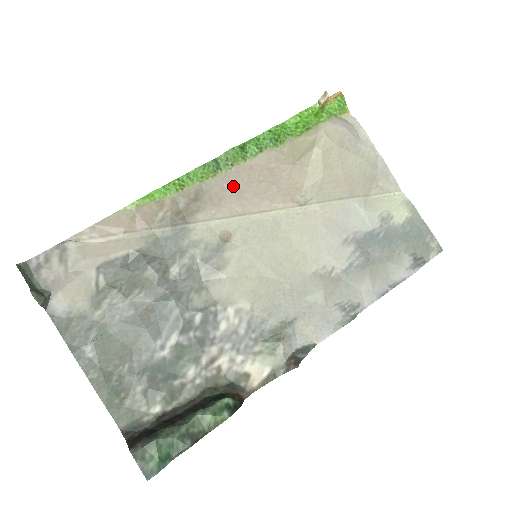
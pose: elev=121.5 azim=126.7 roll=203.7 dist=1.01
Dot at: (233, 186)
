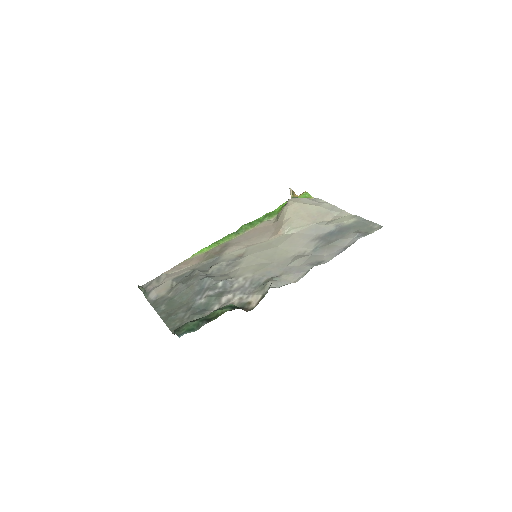
Dot at: (246, 238)
